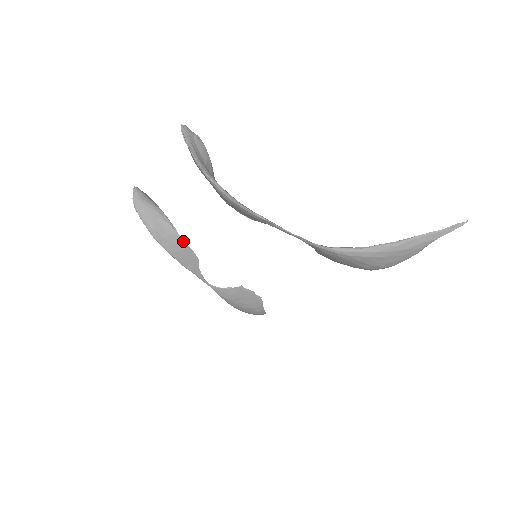
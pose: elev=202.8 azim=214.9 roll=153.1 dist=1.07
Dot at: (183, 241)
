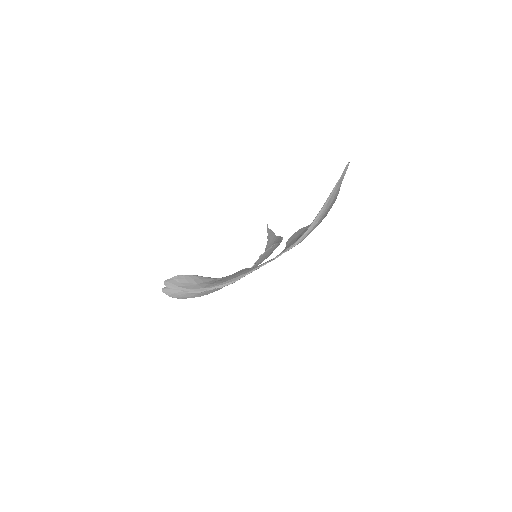
Dot at: occluded
